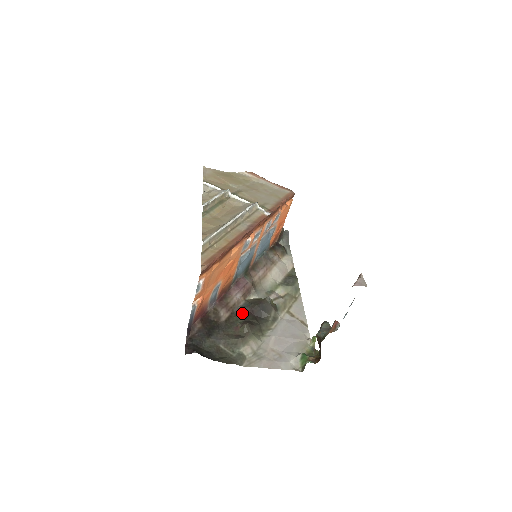
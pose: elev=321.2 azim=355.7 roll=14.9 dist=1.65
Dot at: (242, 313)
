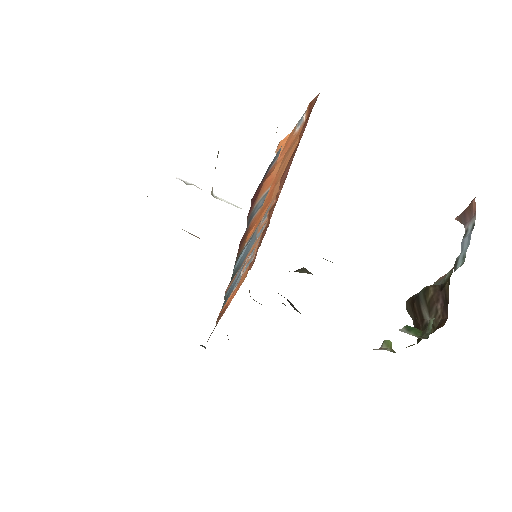
Dot at: occluded
